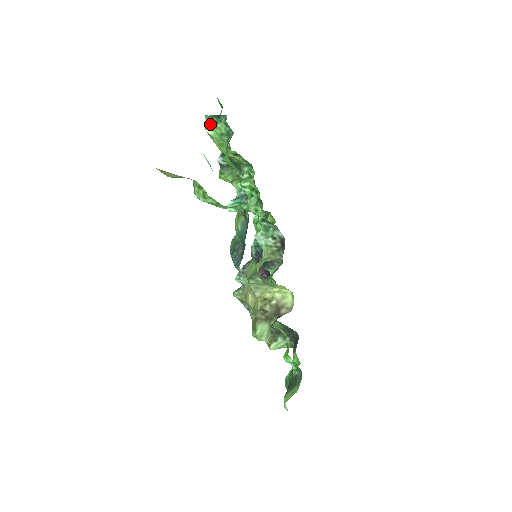
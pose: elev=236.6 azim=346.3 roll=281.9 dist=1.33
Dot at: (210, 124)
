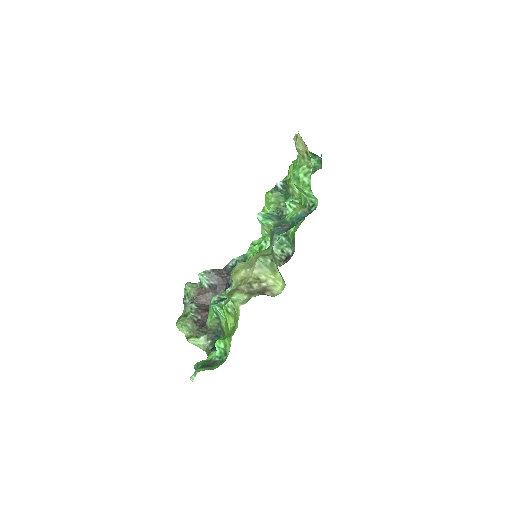
Dot at: occluded
